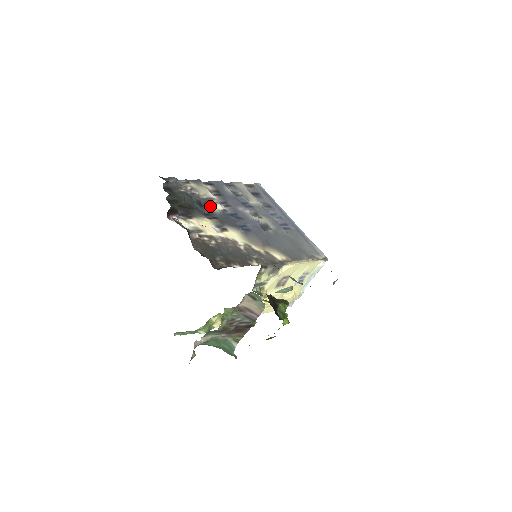
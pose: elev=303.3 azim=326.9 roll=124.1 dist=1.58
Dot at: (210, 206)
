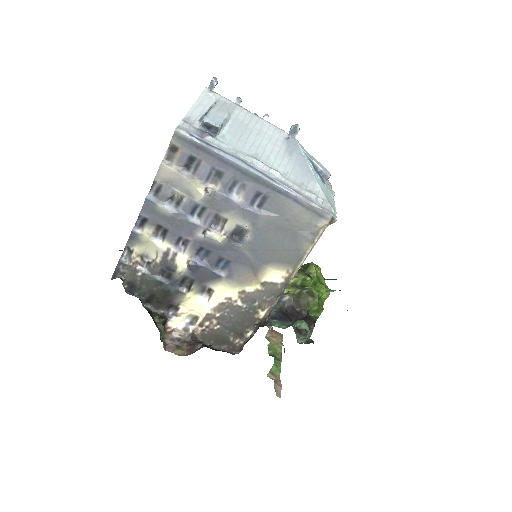
Dot at: (175, 268)
